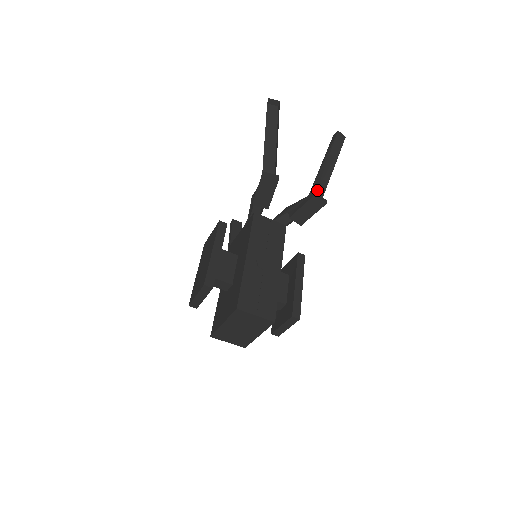
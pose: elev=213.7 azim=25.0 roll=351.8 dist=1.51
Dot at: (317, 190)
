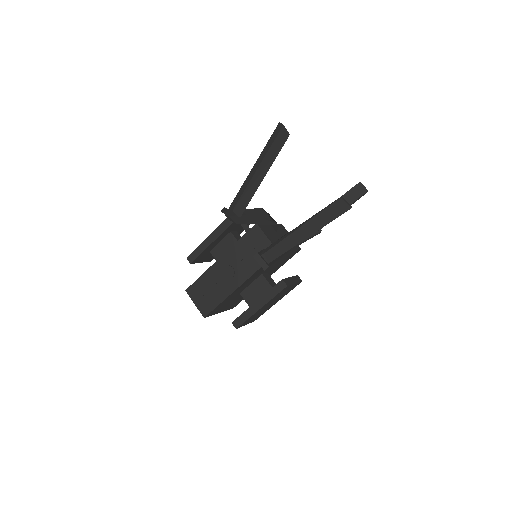
Dot at: (268, 251)
